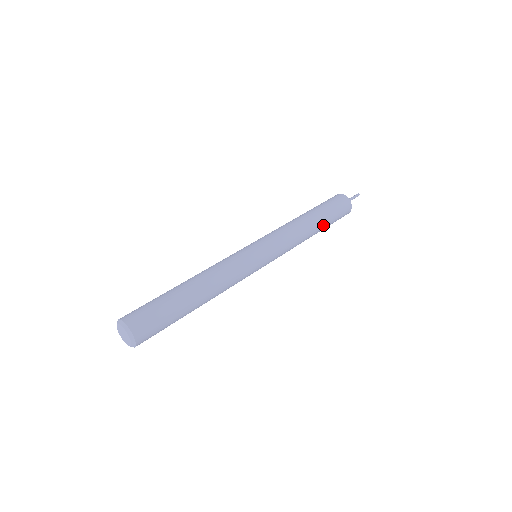
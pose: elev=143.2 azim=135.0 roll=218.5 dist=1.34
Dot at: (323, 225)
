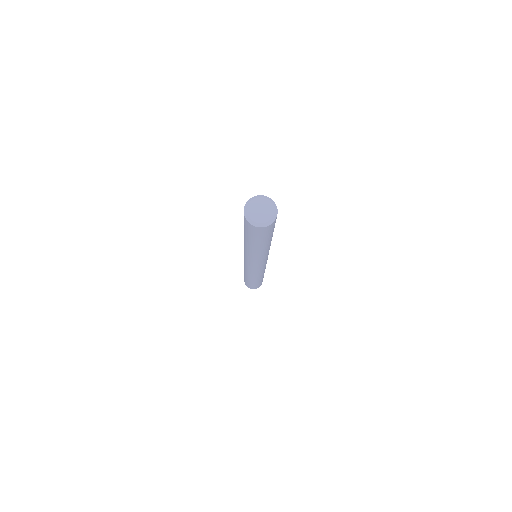
Dot at: occluded
